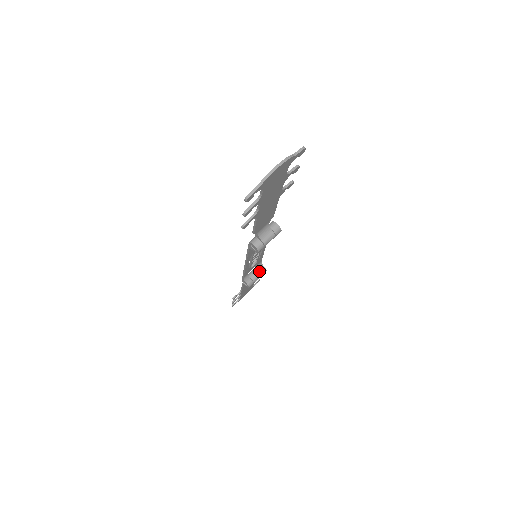
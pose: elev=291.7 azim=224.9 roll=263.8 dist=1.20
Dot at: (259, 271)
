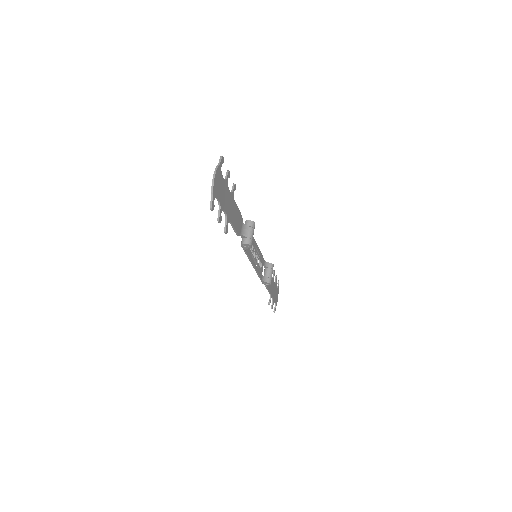
Dot at: (269, 268)
